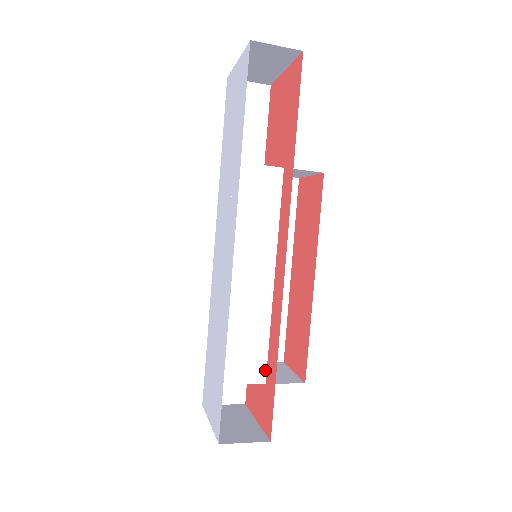
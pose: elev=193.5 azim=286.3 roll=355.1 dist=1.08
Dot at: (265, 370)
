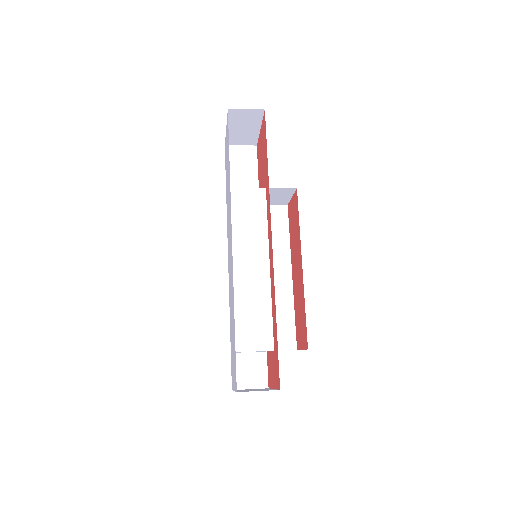
Dot at: (272, 339)
